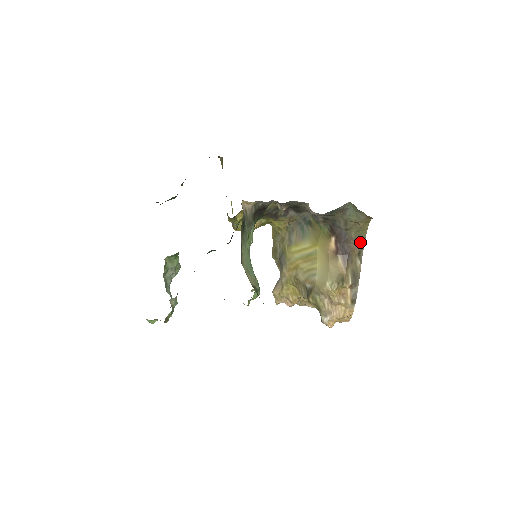
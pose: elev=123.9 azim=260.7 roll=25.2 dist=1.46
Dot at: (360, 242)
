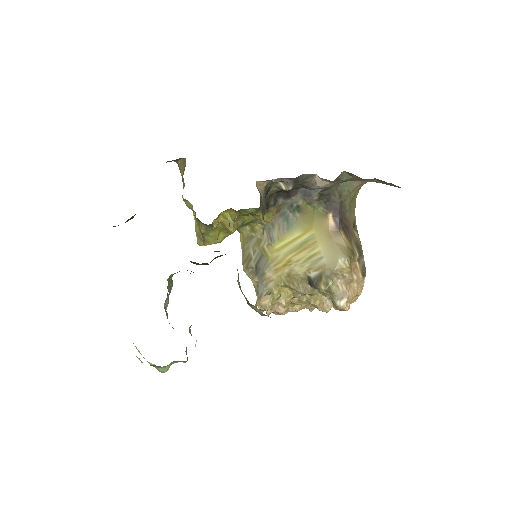
Dot at: (352, 214)
